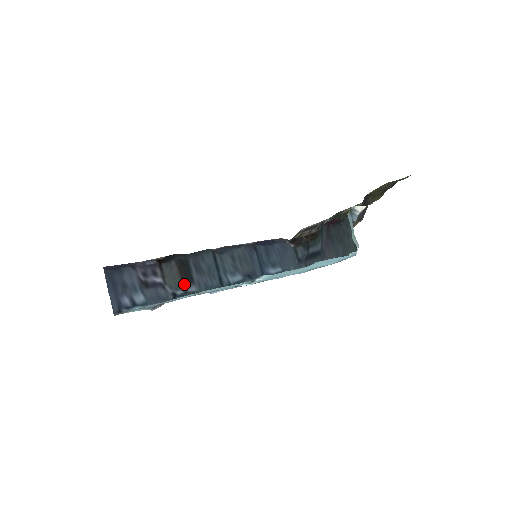
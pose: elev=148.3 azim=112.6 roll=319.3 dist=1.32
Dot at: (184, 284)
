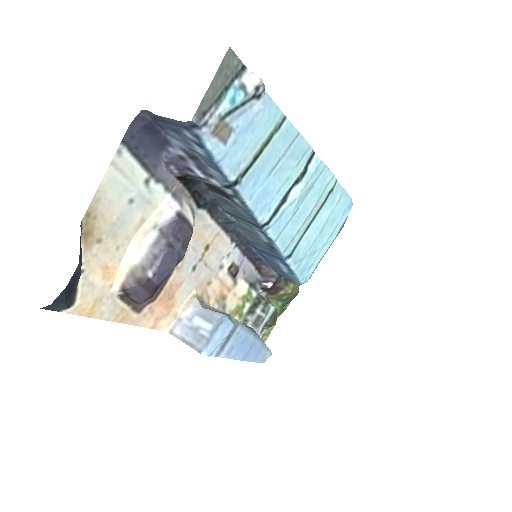
Dot at: (226, 194)
